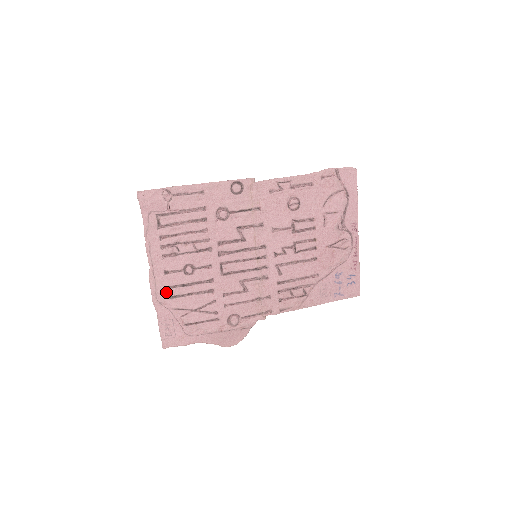
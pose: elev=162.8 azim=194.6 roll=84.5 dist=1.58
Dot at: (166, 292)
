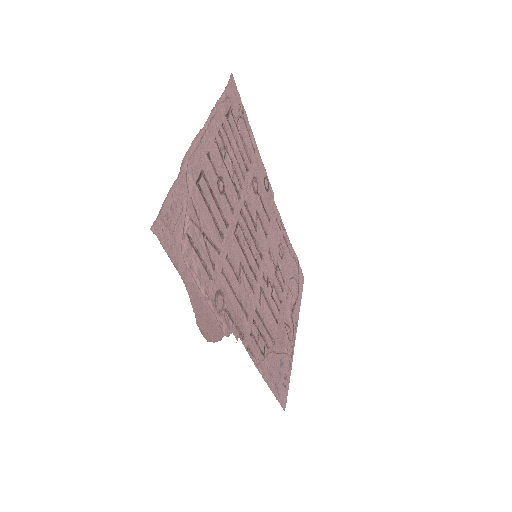
Dot at: (198, 171)
